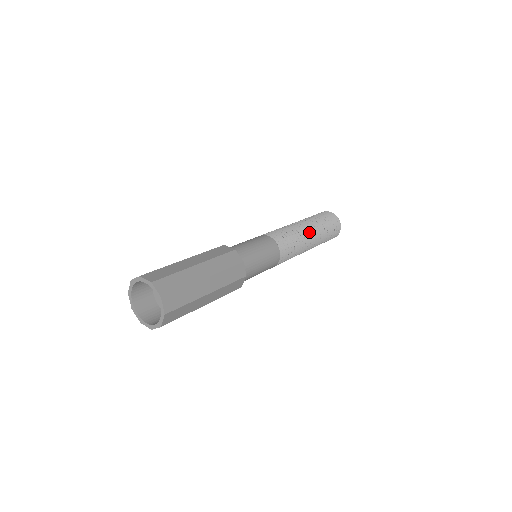
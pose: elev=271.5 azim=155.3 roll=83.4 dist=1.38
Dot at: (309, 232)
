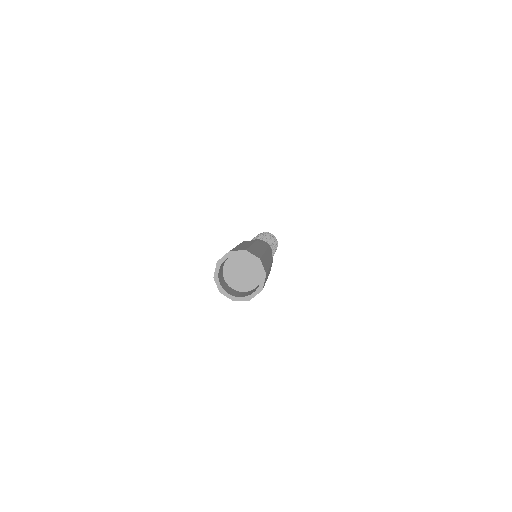
Dot at: occluded
